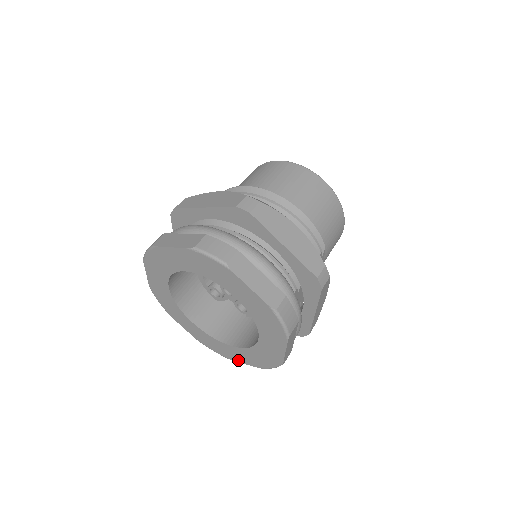
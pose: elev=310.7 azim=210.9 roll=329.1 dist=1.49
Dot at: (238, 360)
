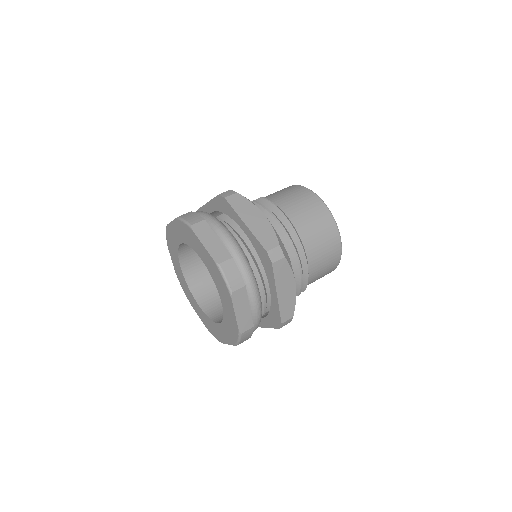
Dot at: (194, 307)
